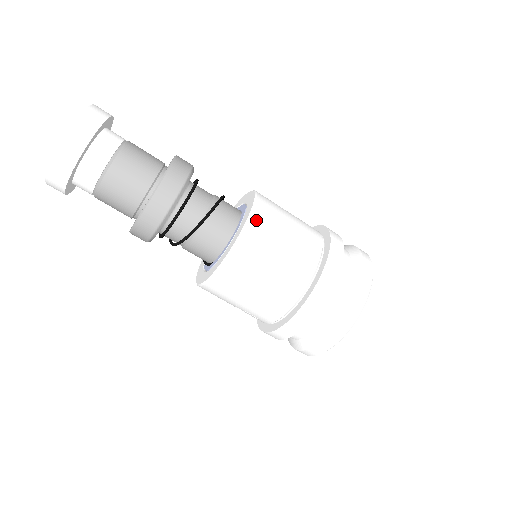
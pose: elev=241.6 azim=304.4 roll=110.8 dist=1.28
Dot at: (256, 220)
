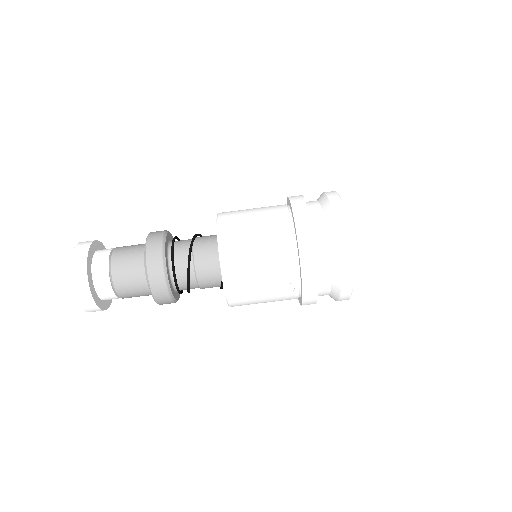
Dot at: (223, 213)
